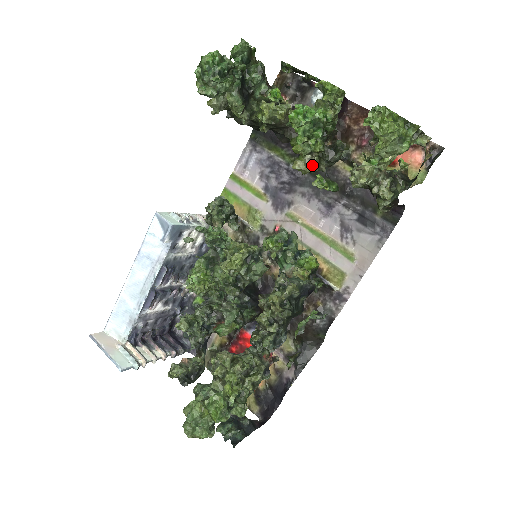
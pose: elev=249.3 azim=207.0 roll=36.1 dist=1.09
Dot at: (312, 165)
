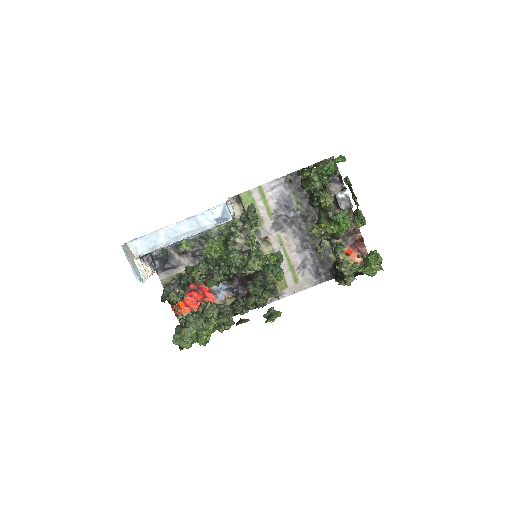
Dot at: (320, 235)
